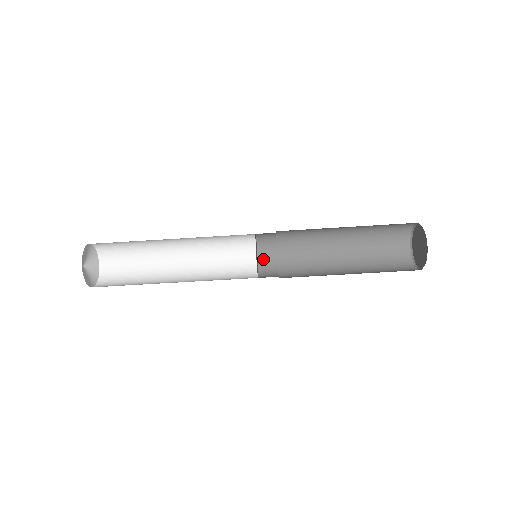
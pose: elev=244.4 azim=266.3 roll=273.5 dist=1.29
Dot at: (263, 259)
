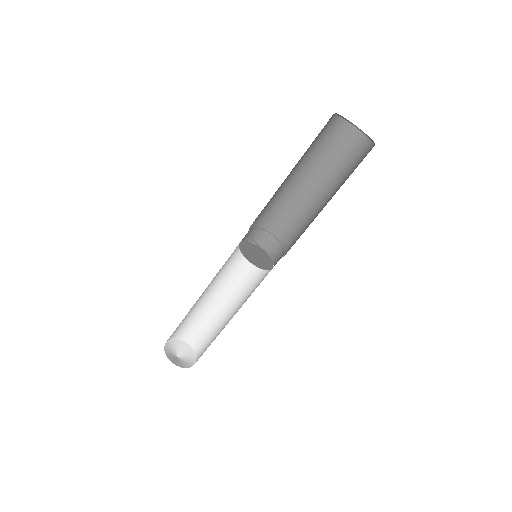
Dot at: (264, 245)
